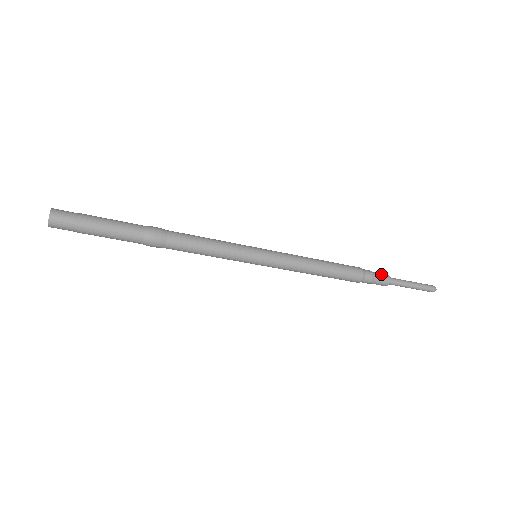
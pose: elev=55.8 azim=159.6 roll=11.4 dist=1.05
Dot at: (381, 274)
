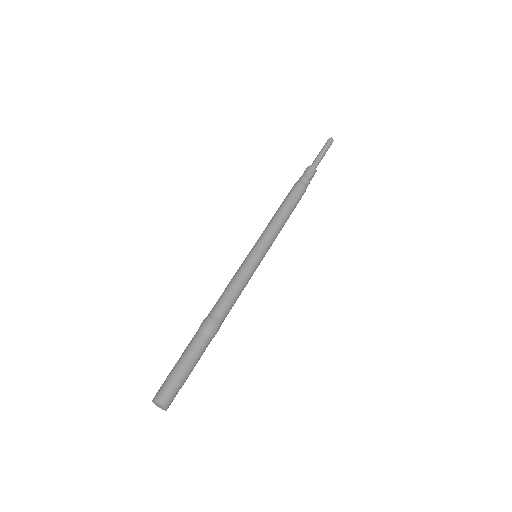
Dot at: (305, 171)
